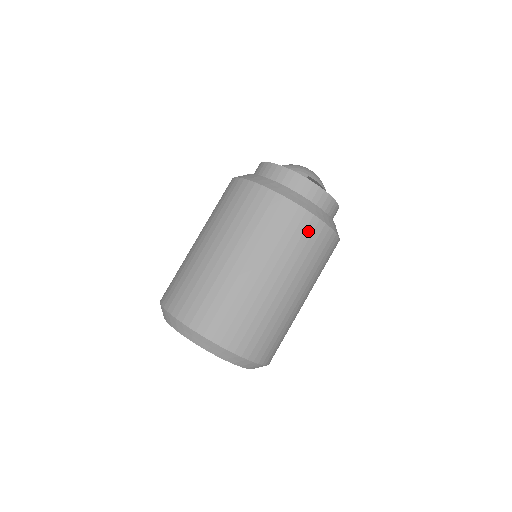
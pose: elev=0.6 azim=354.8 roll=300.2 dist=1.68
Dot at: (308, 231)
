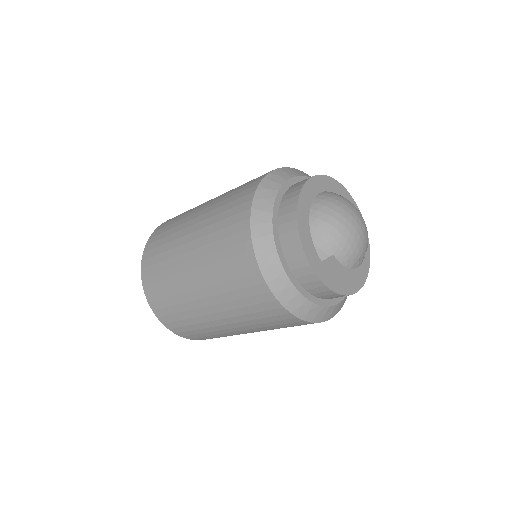
Dot at: (278, 317)
